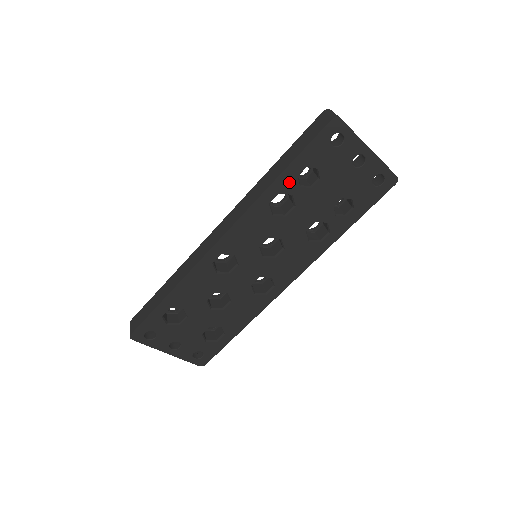
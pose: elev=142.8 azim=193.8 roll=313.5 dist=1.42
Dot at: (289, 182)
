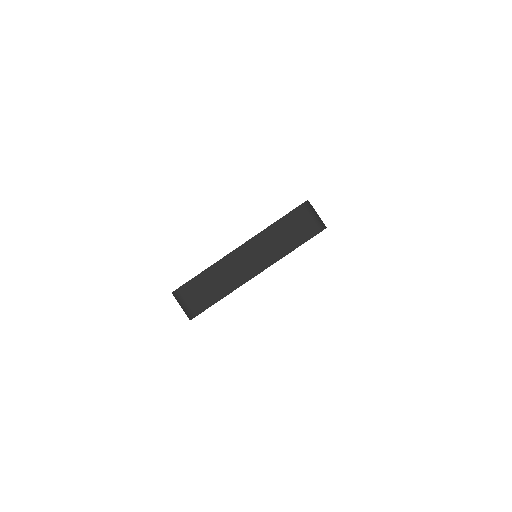
Dot at: occluded
